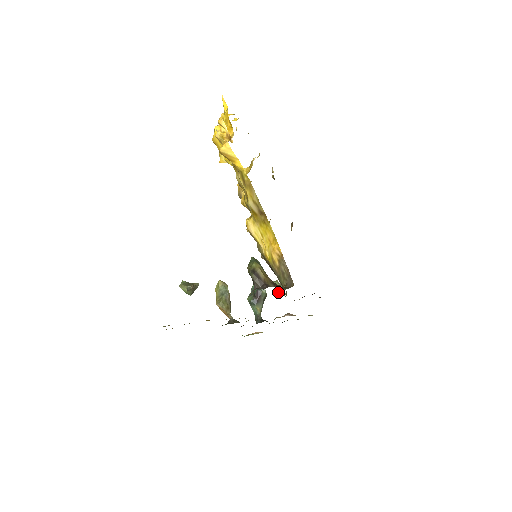
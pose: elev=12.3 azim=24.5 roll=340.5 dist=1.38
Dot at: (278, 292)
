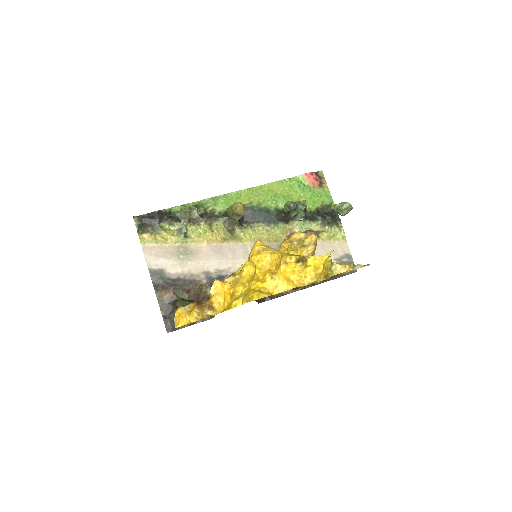
Dot at: (336, 211)
